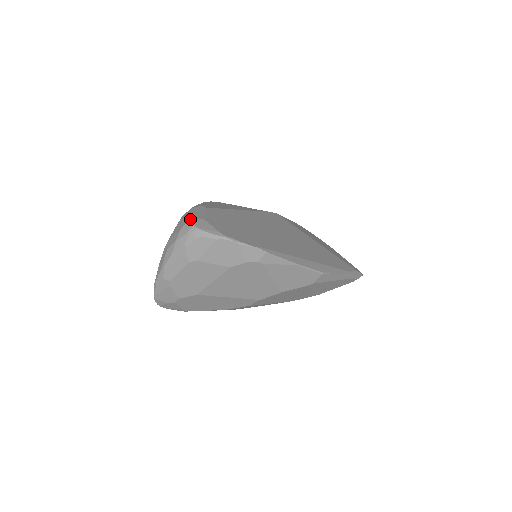
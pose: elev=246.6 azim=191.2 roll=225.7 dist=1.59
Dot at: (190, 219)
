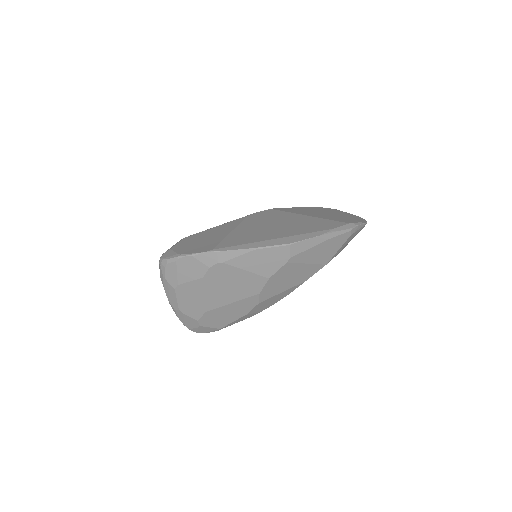
Dot at: (162, 254)
